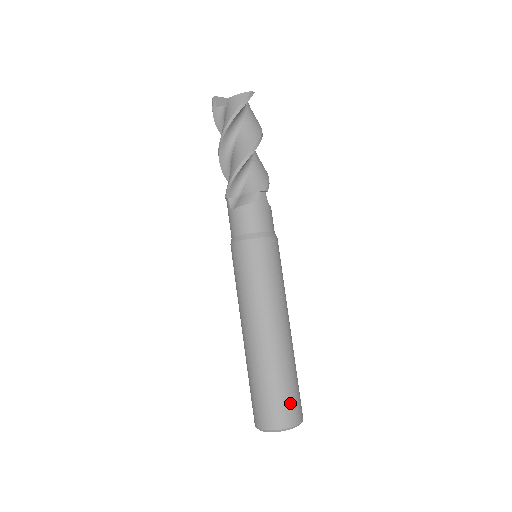
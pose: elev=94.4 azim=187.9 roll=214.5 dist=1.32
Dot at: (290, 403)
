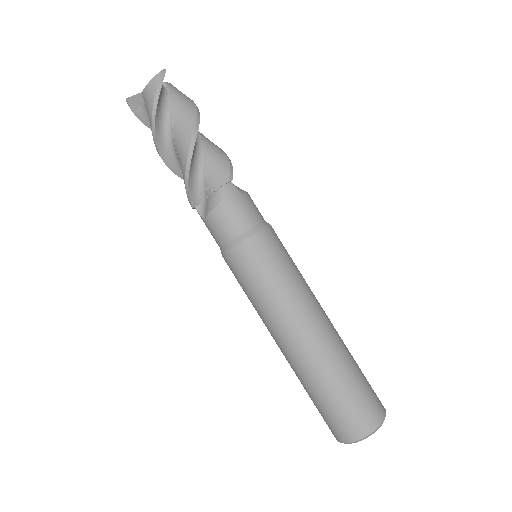
Dot at: (360, 407)
